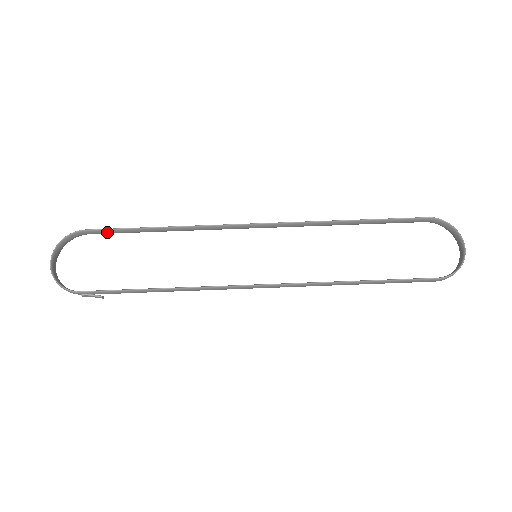
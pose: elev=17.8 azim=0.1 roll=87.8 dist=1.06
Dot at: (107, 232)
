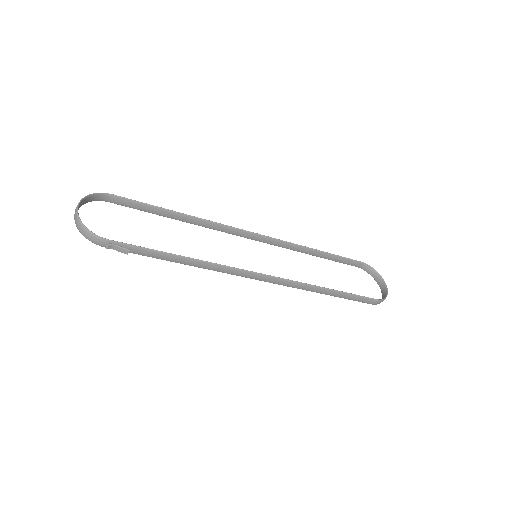
Dot at: (130, 204)
